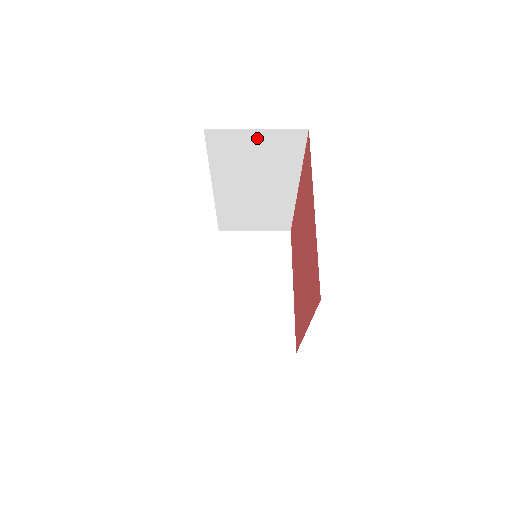
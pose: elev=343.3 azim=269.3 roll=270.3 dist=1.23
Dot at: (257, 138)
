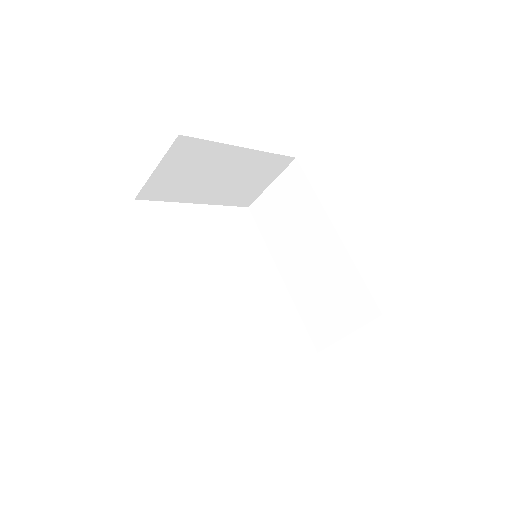
Dot at: (276, 192)
